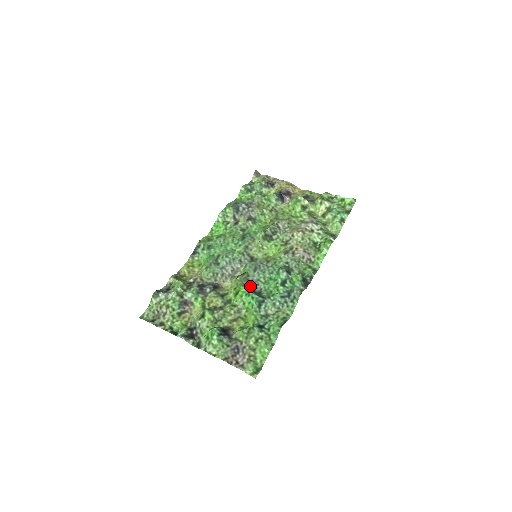
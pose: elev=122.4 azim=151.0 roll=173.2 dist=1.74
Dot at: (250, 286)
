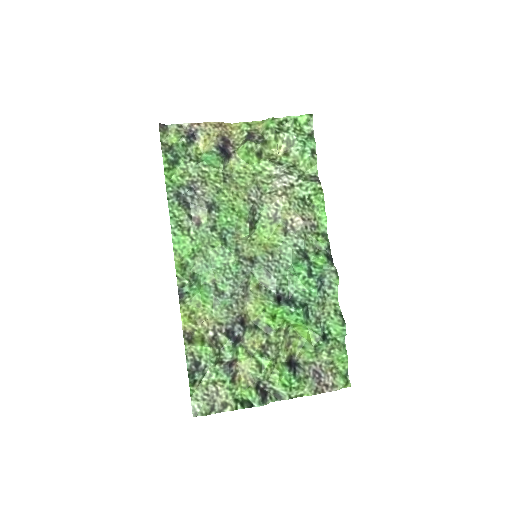
Dot at: (279, 298)
